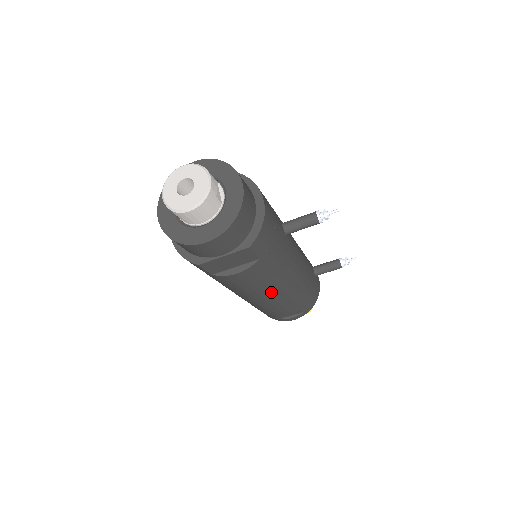
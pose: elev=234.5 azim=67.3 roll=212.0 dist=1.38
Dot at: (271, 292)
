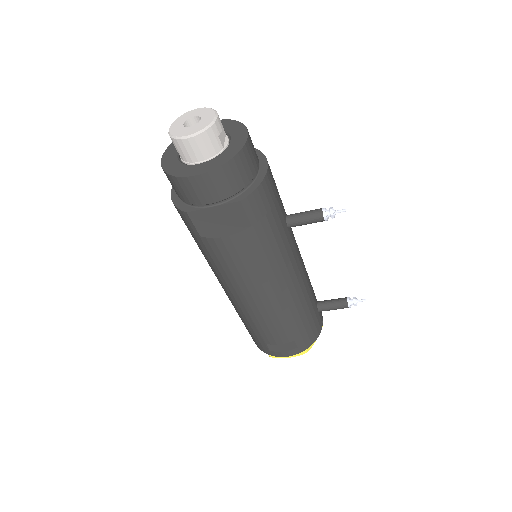
Dot at: (261, 289)
